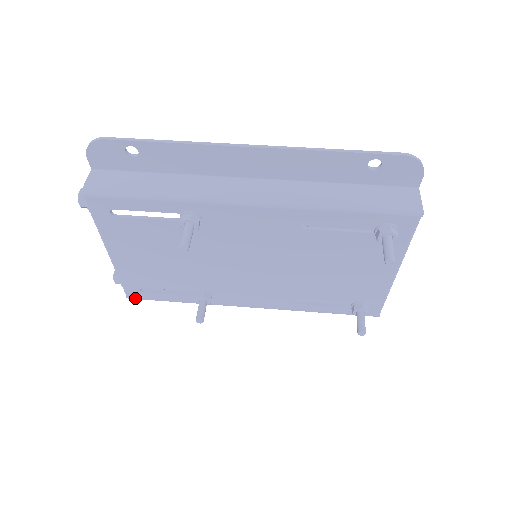
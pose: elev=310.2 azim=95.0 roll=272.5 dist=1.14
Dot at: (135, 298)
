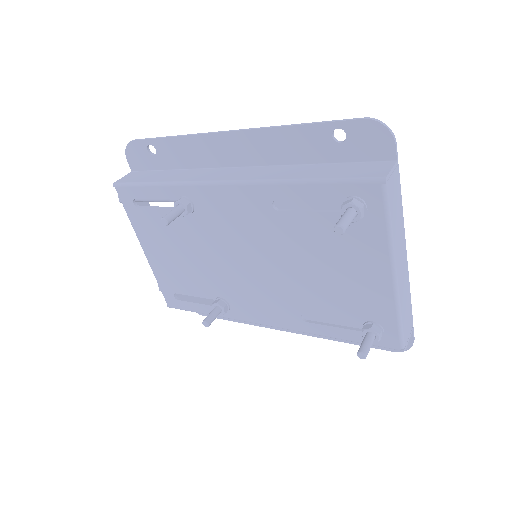
Dot at: (173, 307)
